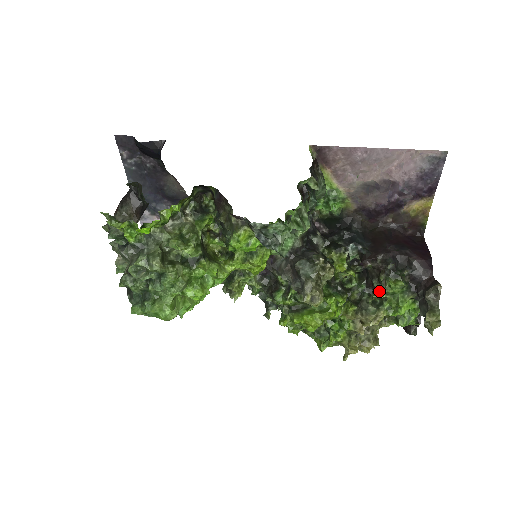
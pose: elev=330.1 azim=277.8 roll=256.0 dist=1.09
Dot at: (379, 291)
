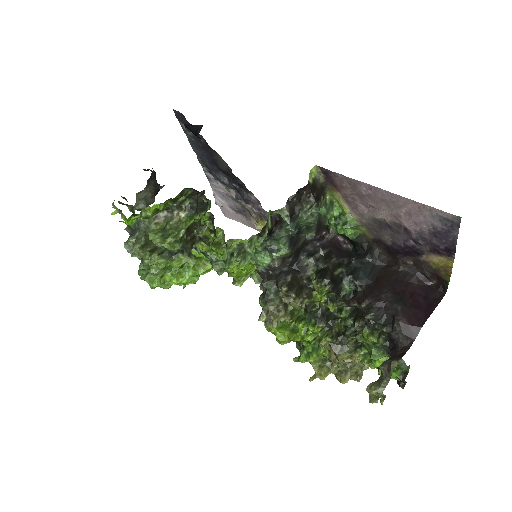
Dot at: occluded
